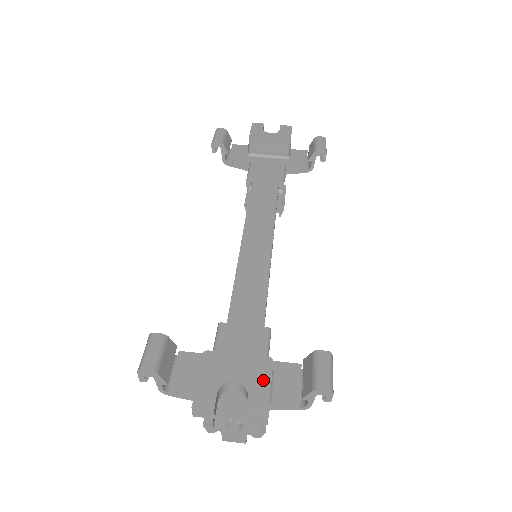
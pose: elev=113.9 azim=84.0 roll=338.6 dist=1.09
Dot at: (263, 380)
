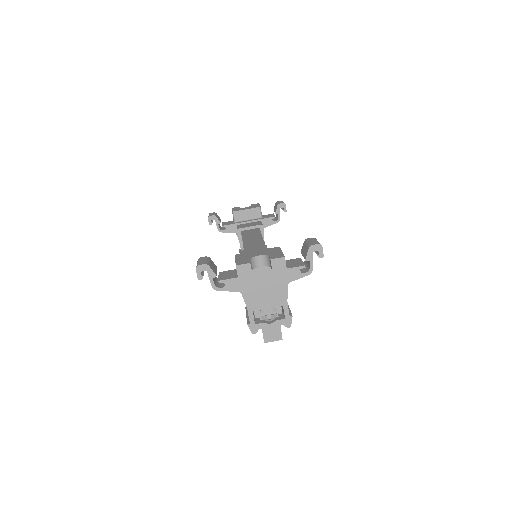
Dot at: (277, 251)
